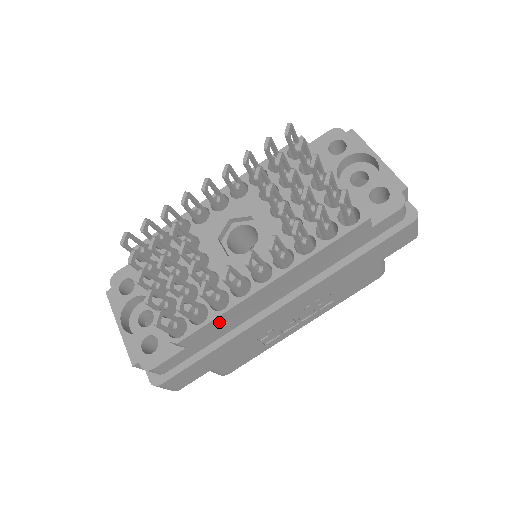
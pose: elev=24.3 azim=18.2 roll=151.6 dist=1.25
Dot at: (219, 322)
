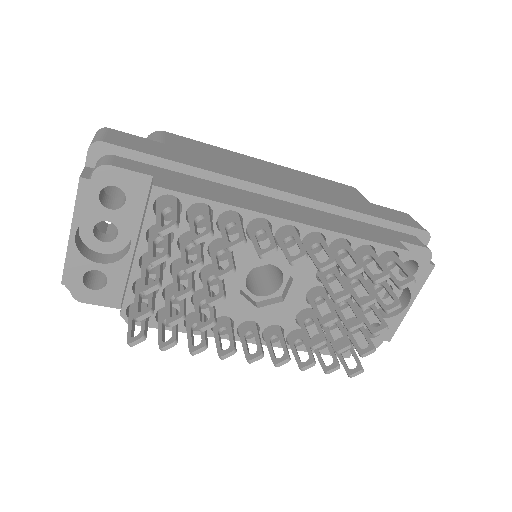
Dot at: occluded
